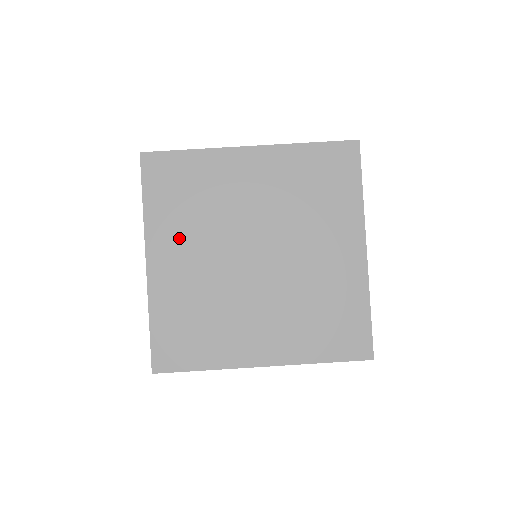
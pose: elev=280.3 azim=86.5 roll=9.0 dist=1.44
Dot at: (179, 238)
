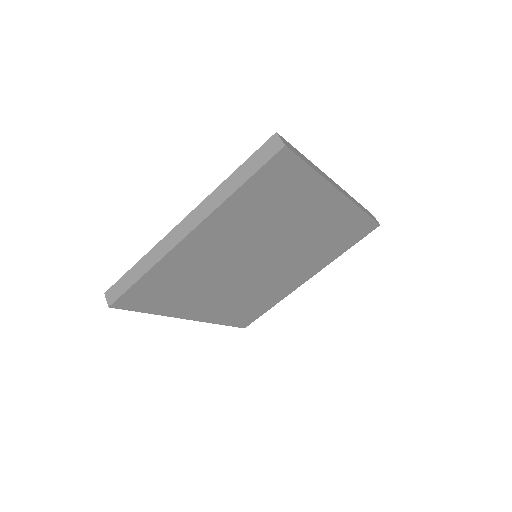
Dot at: (196, 300)
